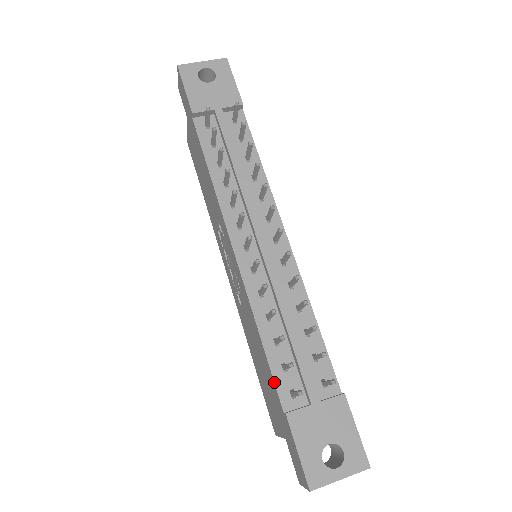
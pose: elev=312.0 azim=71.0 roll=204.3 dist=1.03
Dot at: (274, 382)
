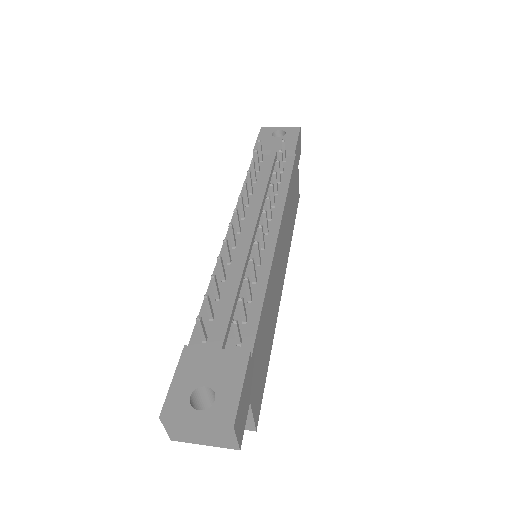
Dot at: (195, 324)
